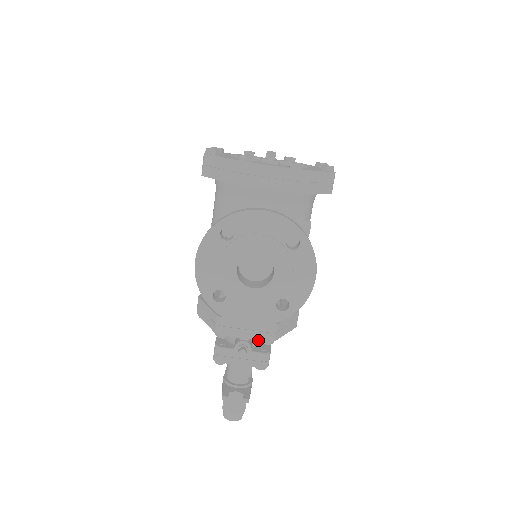
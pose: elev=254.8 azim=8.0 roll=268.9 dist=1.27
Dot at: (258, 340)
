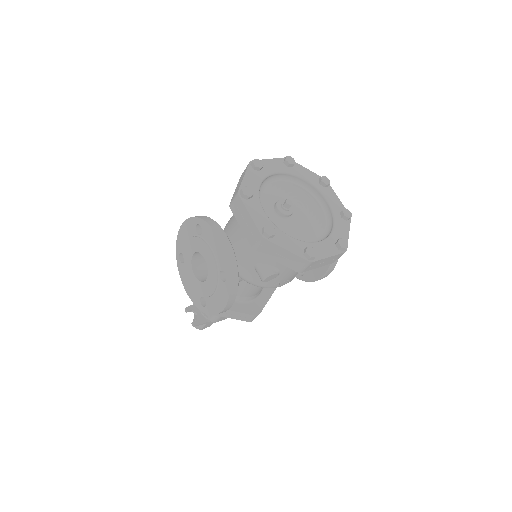
Dot at: occluded
